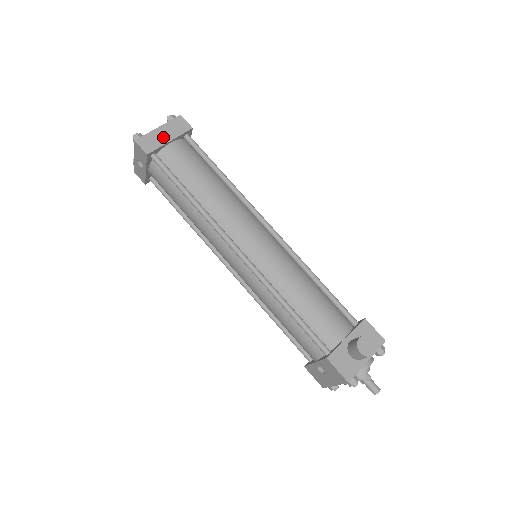
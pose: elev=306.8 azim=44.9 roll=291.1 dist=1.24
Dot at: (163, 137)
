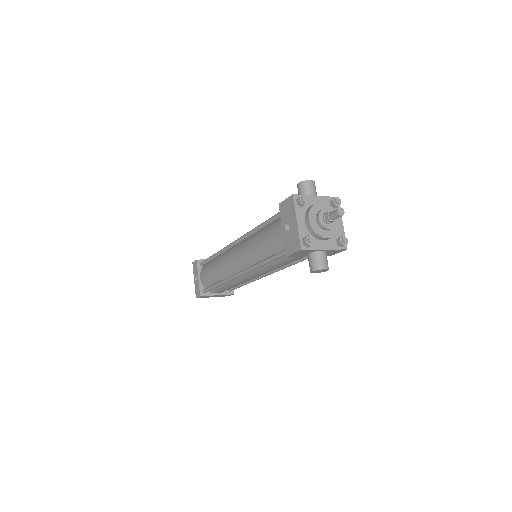
Dot at: occluded
